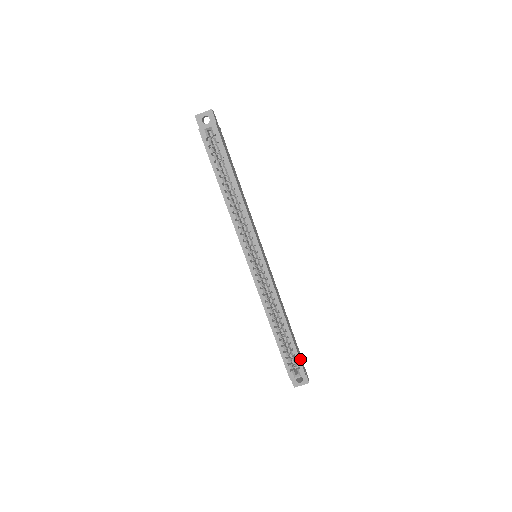
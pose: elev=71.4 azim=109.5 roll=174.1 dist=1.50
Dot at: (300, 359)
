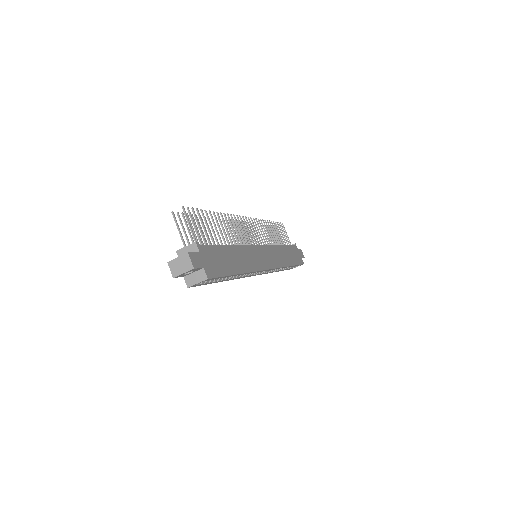
Dot at: (299, 262)
